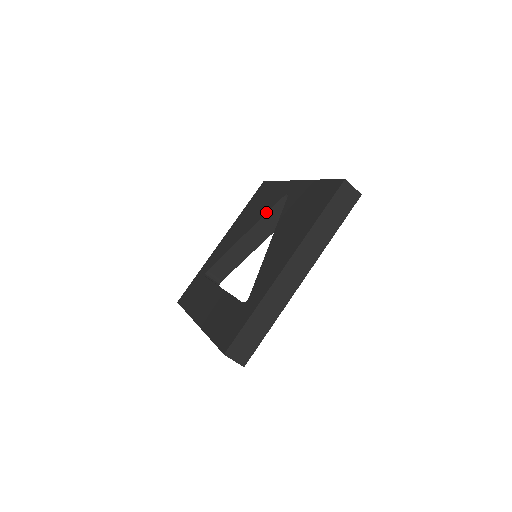
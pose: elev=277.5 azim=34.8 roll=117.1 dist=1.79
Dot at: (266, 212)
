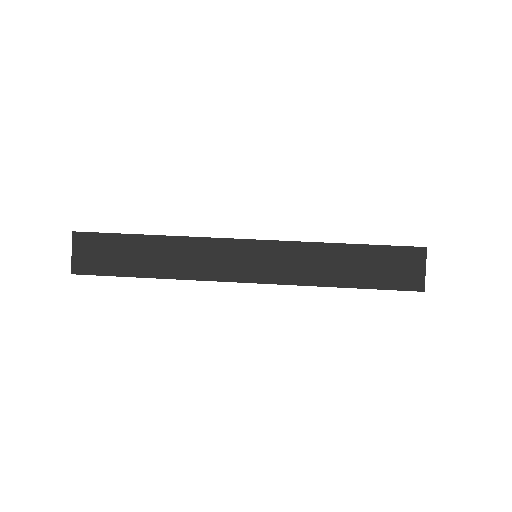
Dot at: occluded
